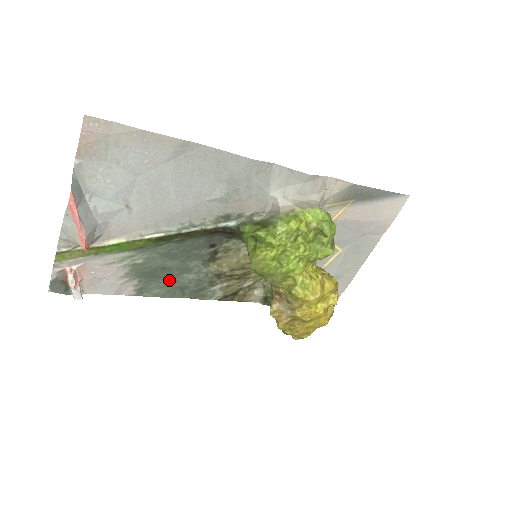
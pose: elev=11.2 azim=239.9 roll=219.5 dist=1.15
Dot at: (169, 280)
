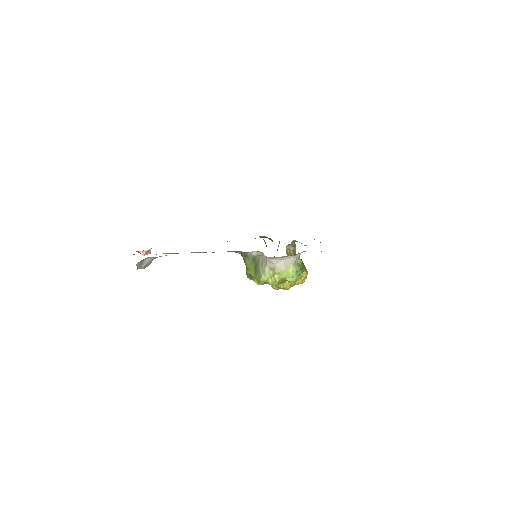
Dot at: occluded
